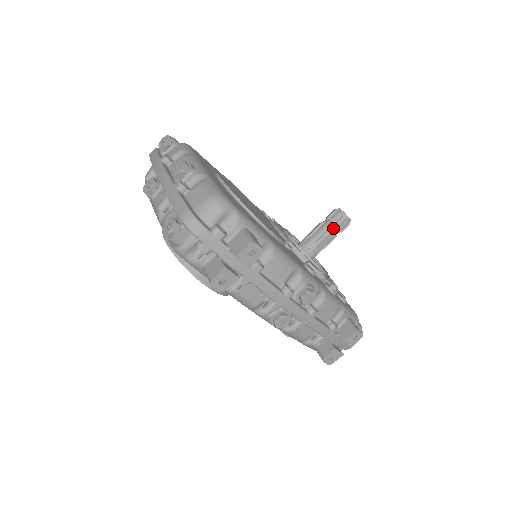
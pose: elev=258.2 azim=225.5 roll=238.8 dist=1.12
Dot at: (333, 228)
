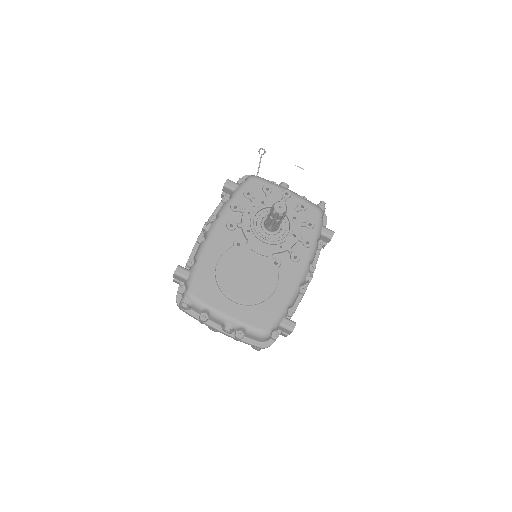
Dot at: (281, 218)
